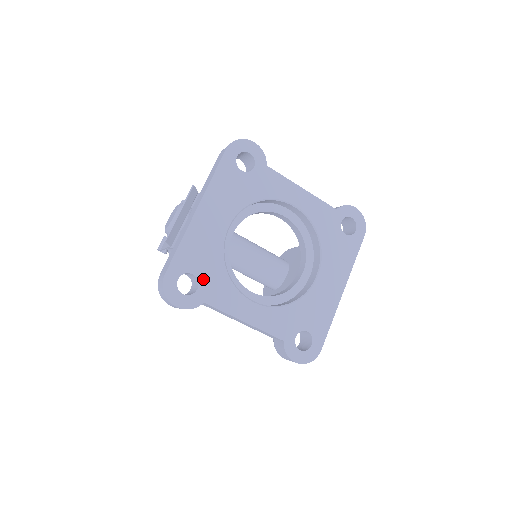
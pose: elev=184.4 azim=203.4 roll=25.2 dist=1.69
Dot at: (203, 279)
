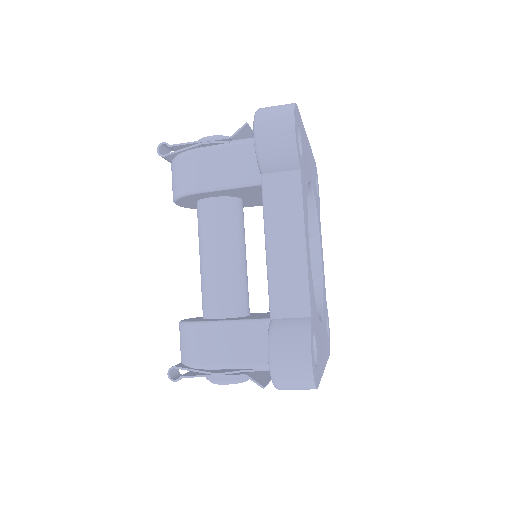
Dot at: (303, 161)
